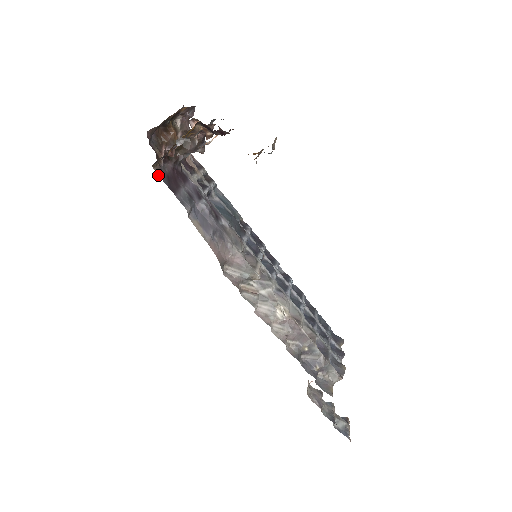
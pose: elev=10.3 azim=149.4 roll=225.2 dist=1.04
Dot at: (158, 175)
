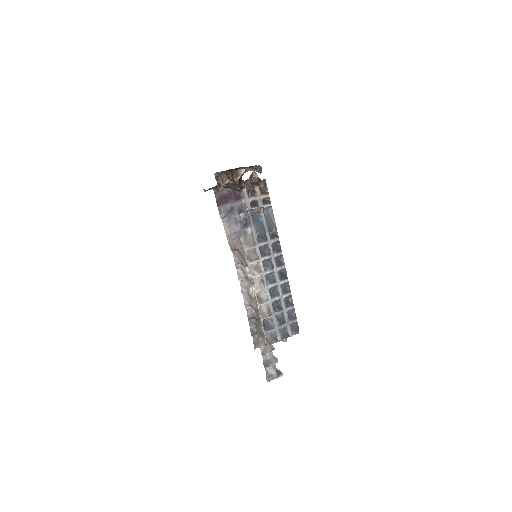
Dot at: (215, 194)
